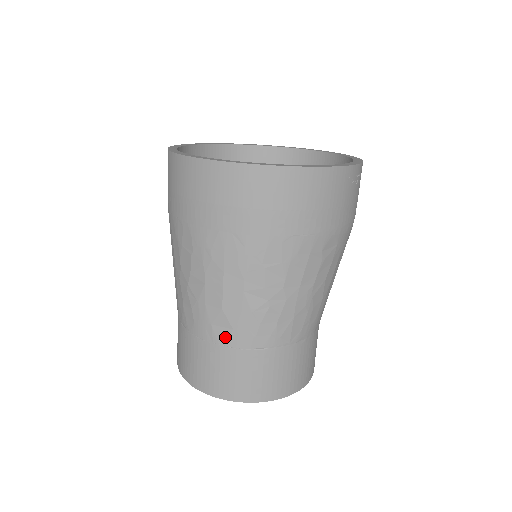
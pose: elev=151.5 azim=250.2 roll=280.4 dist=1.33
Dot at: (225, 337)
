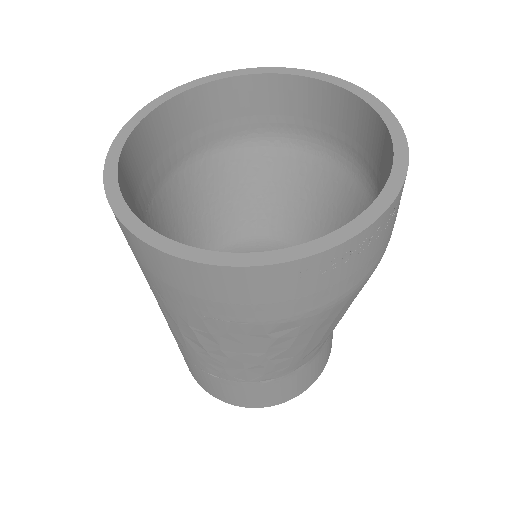
Dot at: (183, 350)
